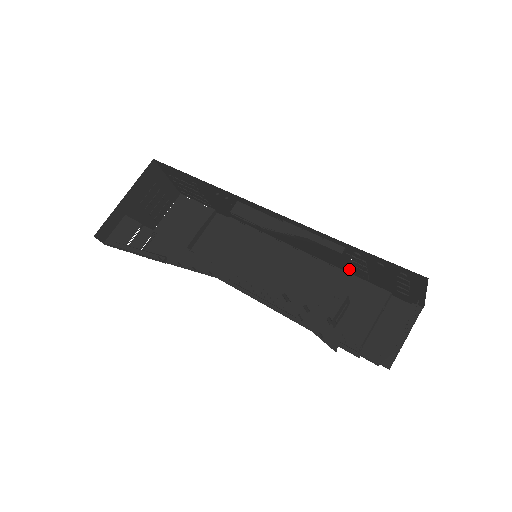
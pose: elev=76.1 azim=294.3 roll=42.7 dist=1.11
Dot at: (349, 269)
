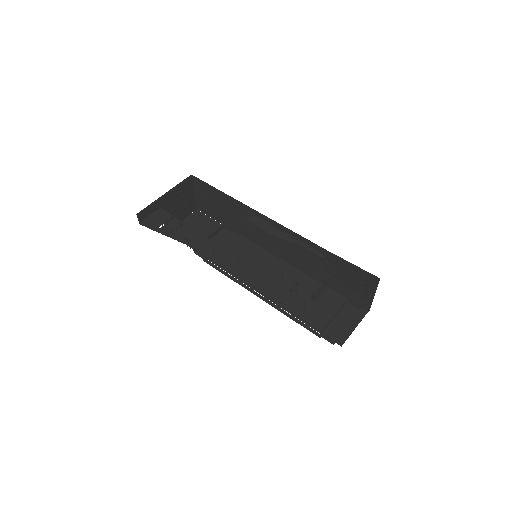
Dot at: (321, 277)
